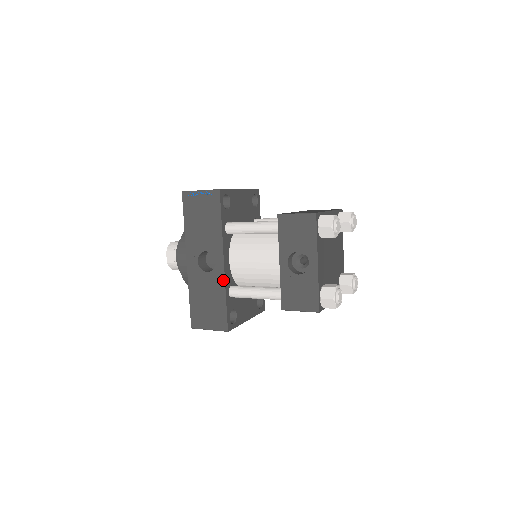
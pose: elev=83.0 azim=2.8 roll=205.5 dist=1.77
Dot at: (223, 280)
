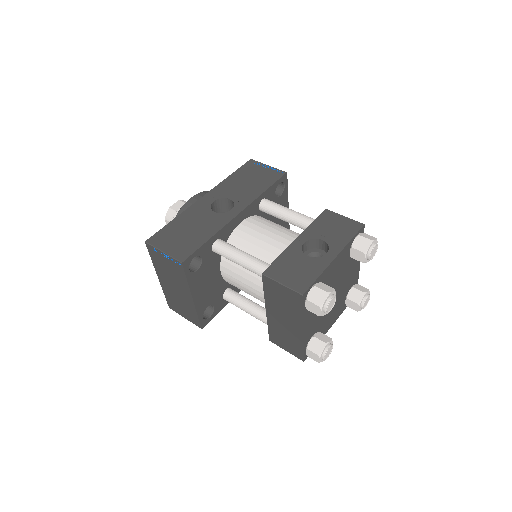
Dot at: (224, 224)
